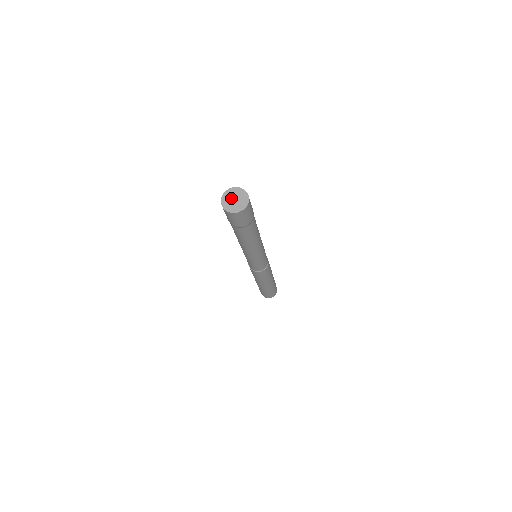
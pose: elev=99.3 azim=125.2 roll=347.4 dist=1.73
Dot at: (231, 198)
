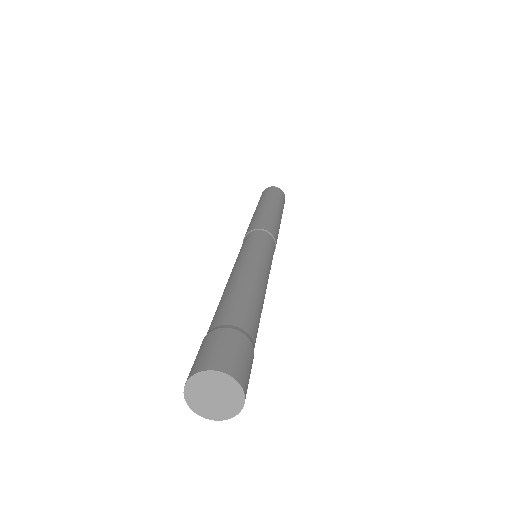
Dot at: (211, 389)
